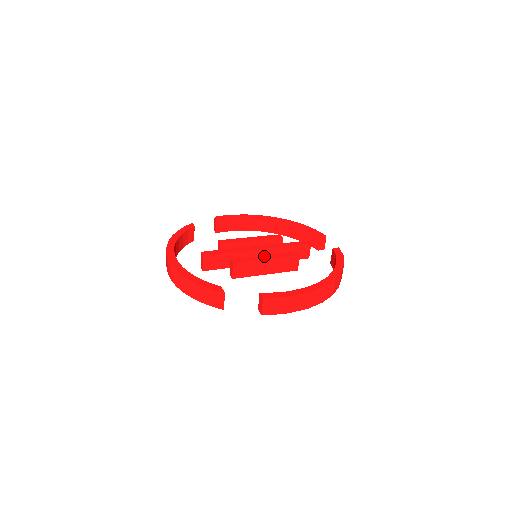
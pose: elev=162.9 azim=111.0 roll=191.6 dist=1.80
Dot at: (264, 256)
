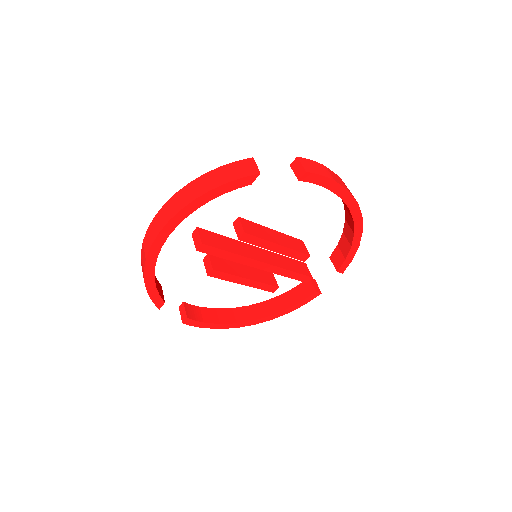
Dot at: occluded
